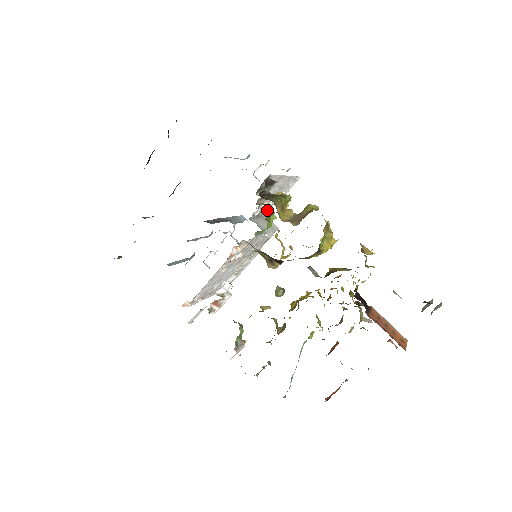
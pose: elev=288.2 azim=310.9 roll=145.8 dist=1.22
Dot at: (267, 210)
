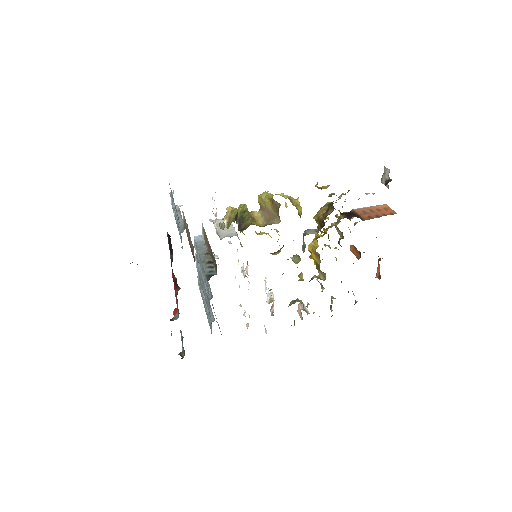
Dot at: occluded
